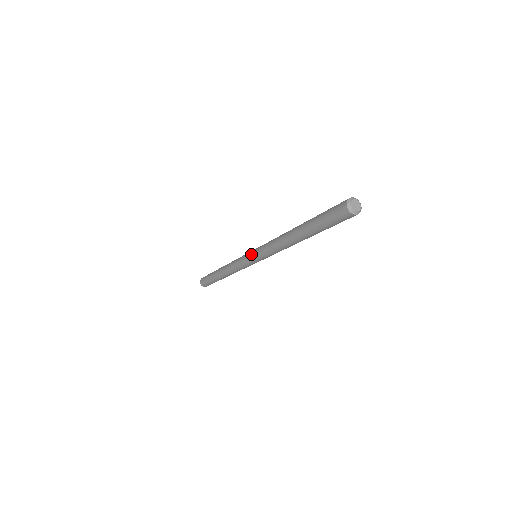
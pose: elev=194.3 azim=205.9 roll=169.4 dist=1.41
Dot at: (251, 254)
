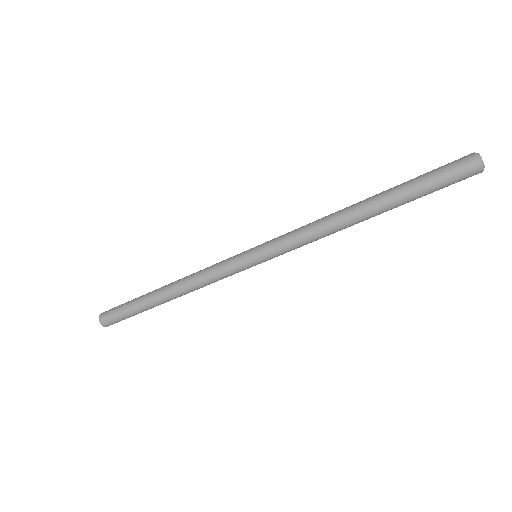
Dot at: (256, 246)
